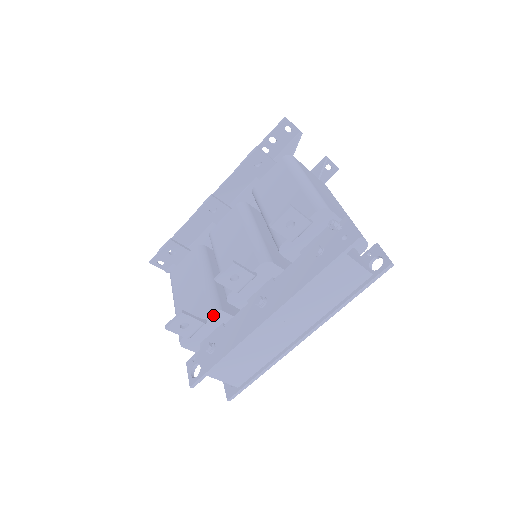
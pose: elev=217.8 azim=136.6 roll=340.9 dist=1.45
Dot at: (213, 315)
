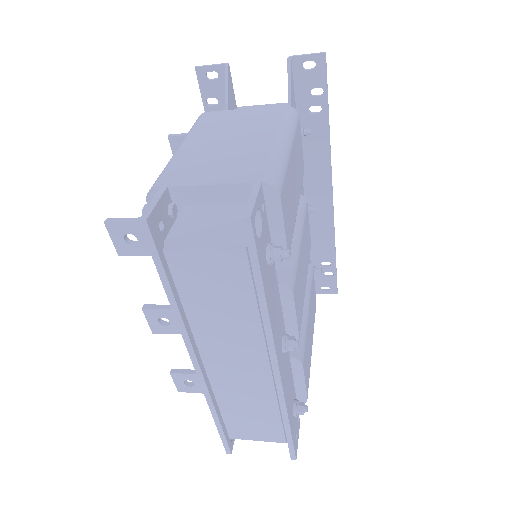
Dot at: occluded
